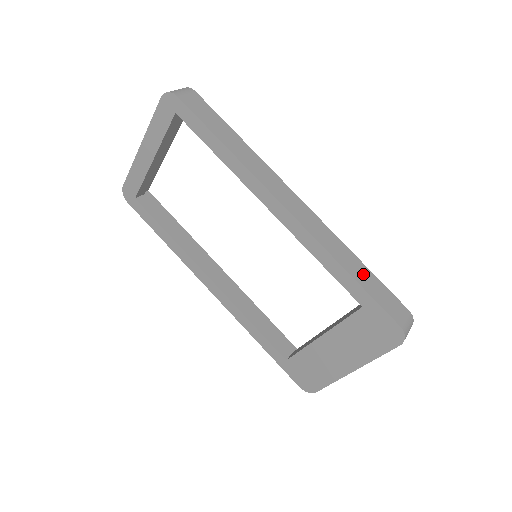
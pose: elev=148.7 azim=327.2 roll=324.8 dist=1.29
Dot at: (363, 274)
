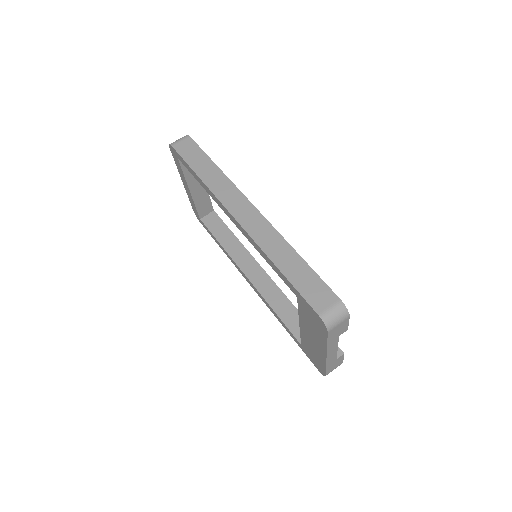
Dot at: (295, 267)
